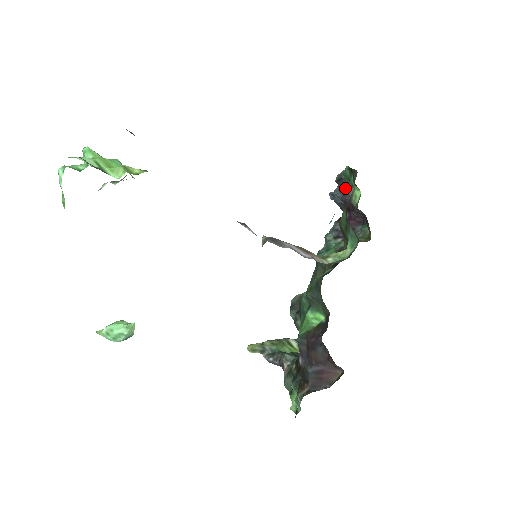
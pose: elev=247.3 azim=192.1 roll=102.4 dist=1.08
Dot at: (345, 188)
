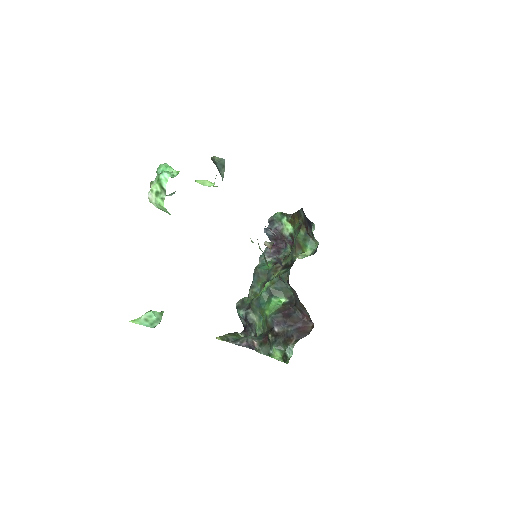
Dot at: (275, 226)
